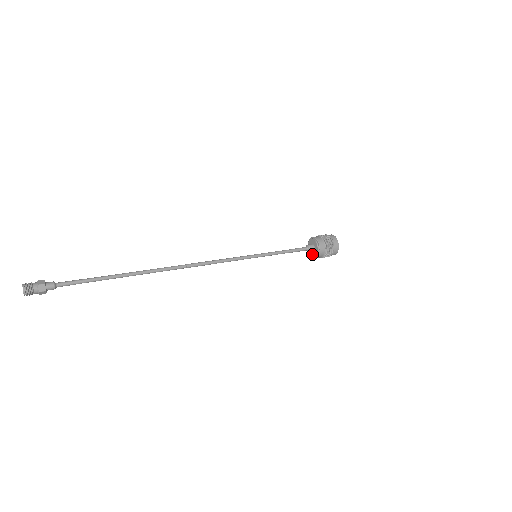
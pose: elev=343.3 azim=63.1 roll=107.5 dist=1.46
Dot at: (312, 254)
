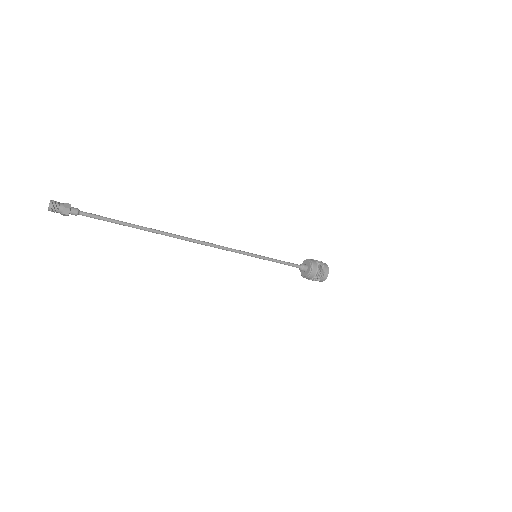
Dot at: (306, 273)
